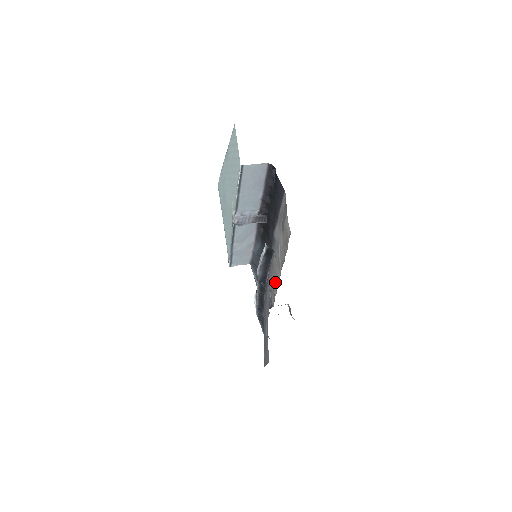
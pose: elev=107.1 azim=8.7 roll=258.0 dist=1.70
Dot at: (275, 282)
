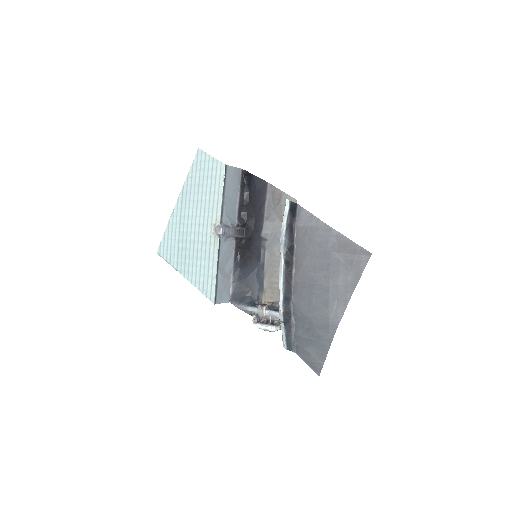
Dot at: occluded
